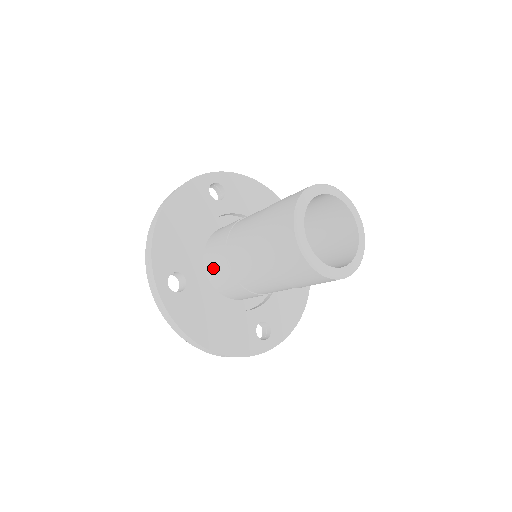
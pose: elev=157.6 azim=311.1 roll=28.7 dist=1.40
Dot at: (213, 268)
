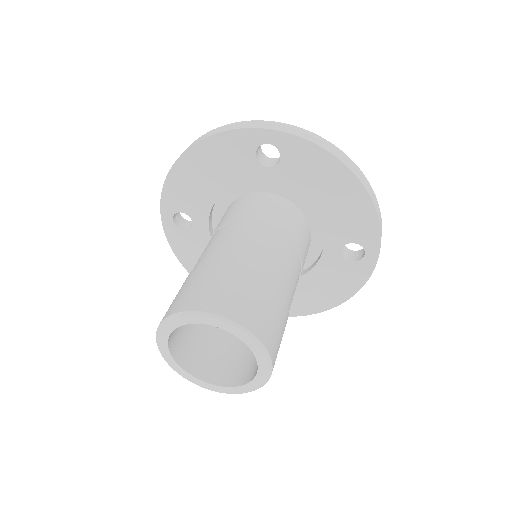
Dot at: occluded
